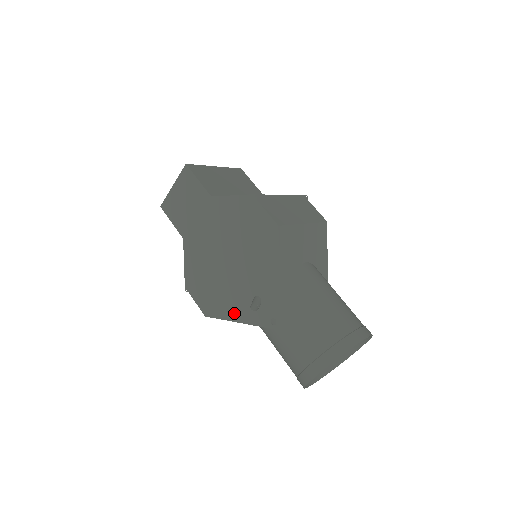
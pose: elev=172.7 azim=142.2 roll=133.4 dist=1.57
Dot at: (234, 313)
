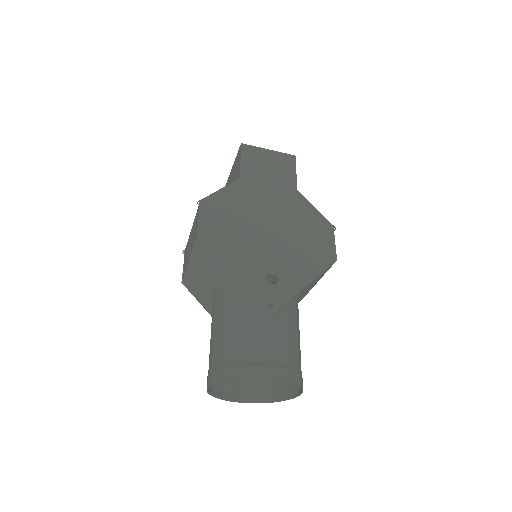
Dot at: (235, 264)
